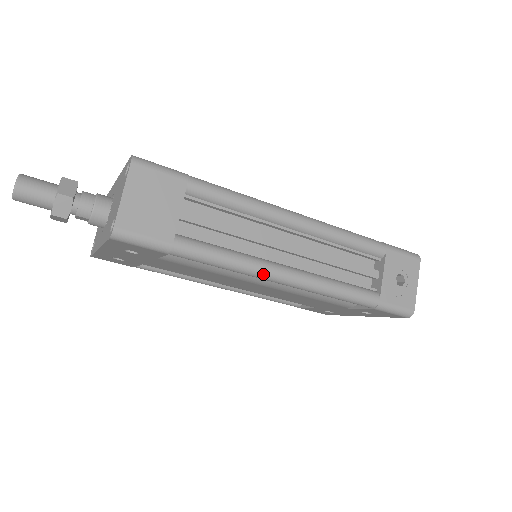
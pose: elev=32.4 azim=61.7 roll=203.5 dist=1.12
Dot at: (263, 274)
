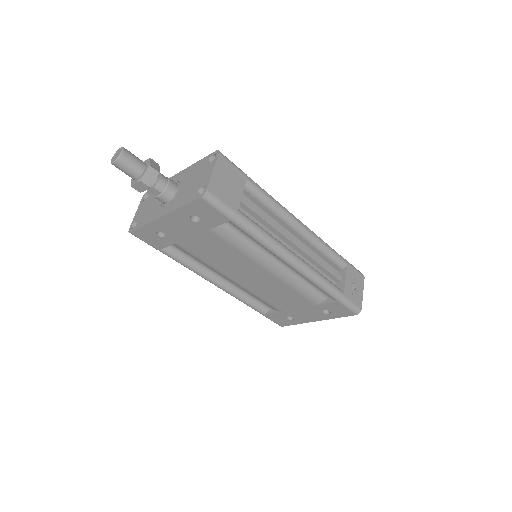
Dot at: (283, 253)
